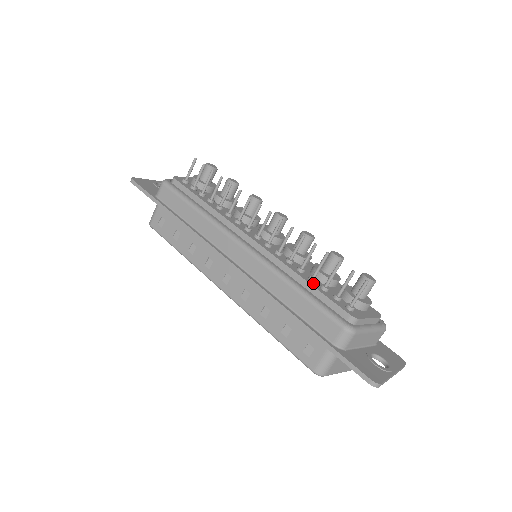
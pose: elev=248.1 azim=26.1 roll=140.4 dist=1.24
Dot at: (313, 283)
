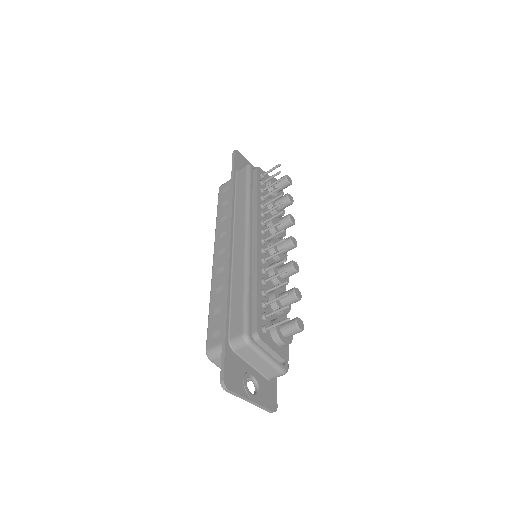
Dot at: (261, 294)
